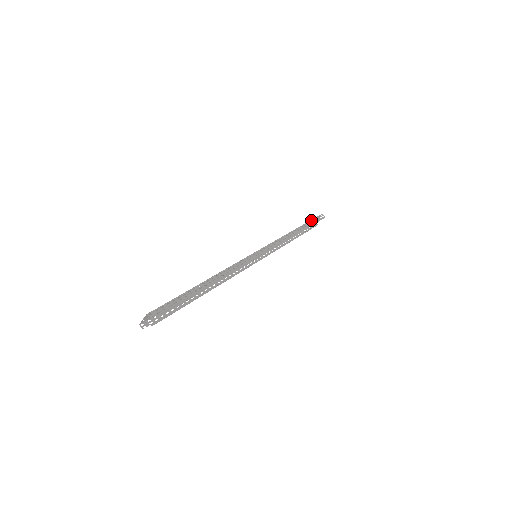
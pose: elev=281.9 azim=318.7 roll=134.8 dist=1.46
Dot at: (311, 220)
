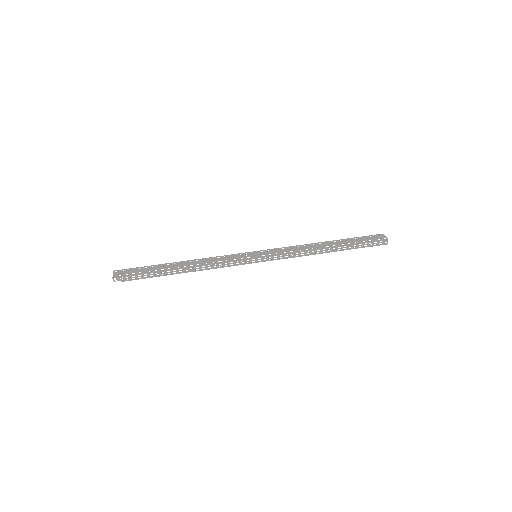
Dot at: (362, 243)
